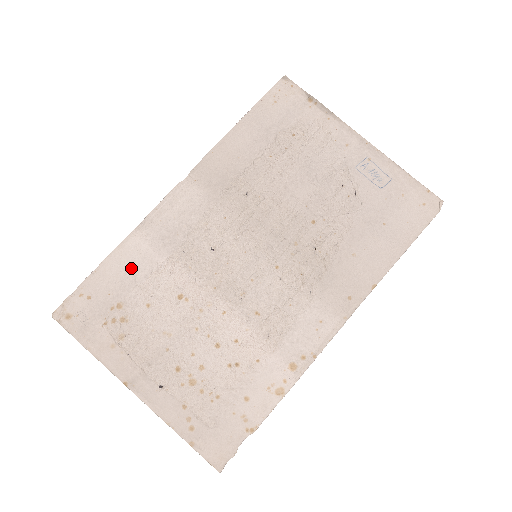
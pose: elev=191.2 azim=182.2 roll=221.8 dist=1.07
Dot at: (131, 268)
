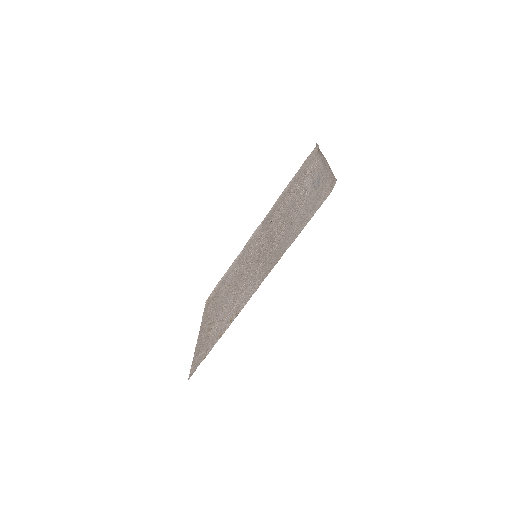
Dot at: occluded
